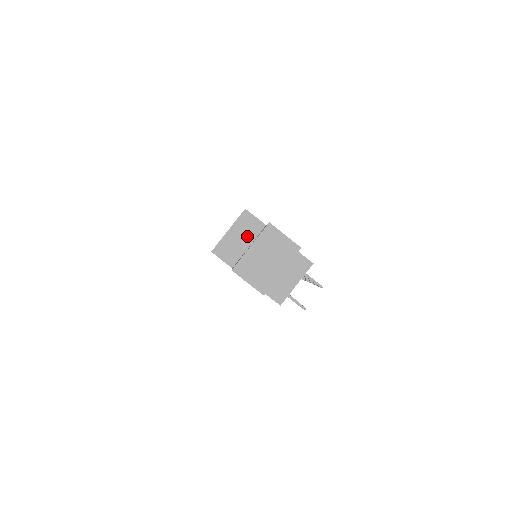
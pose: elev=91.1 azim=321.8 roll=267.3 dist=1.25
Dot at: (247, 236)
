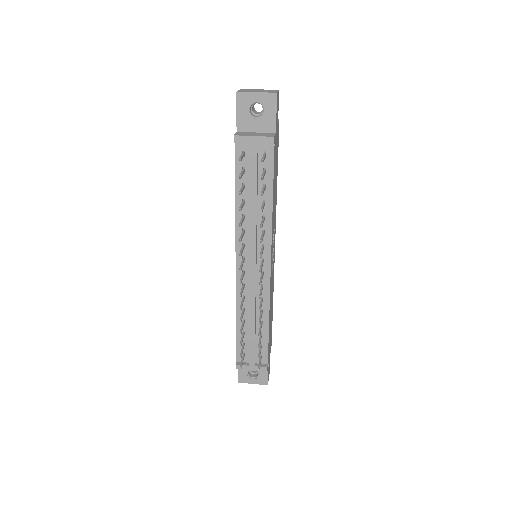
Dot at: occluded
